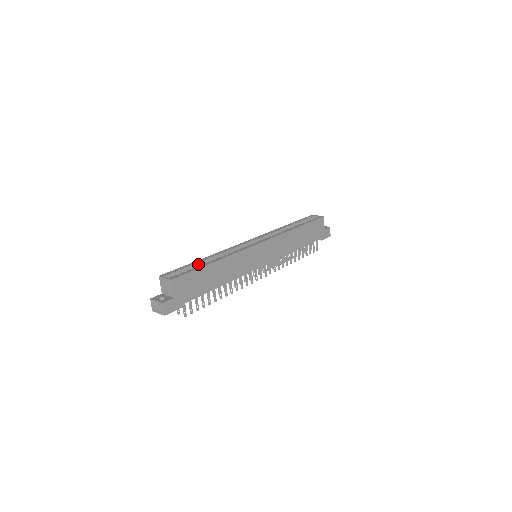
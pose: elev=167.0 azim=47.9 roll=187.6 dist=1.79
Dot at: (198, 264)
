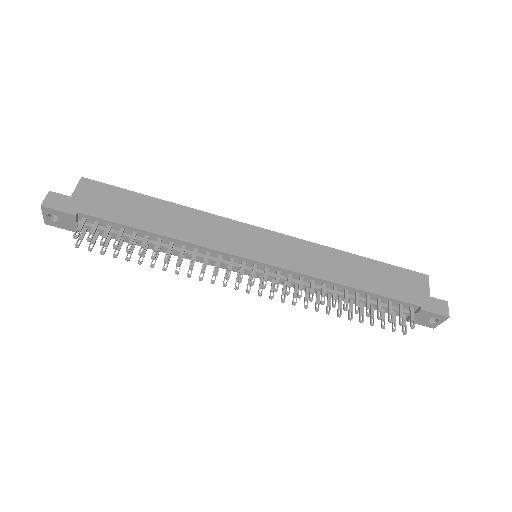
Dot at: occluded
